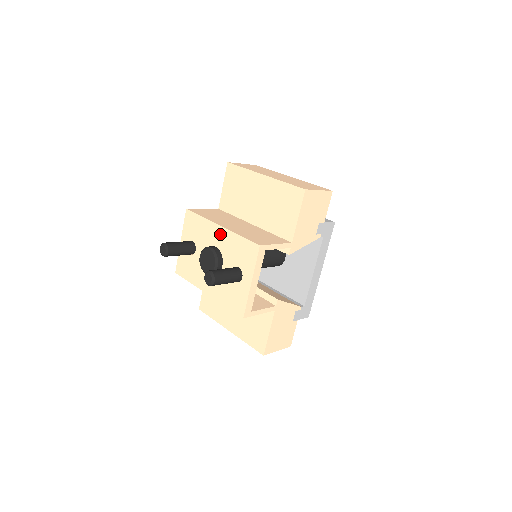
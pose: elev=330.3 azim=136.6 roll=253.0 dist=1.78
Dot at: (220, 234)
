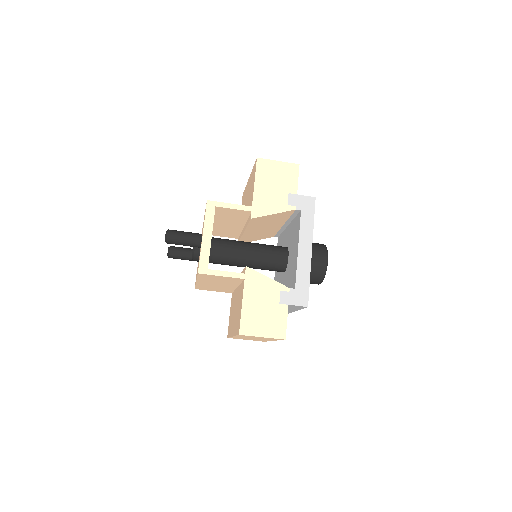
Dot at: (203, 223)
